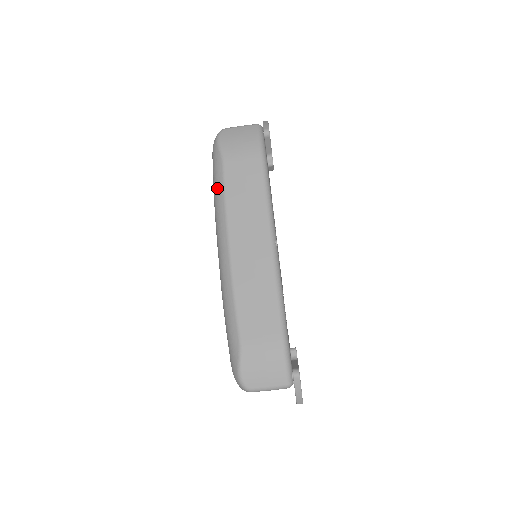
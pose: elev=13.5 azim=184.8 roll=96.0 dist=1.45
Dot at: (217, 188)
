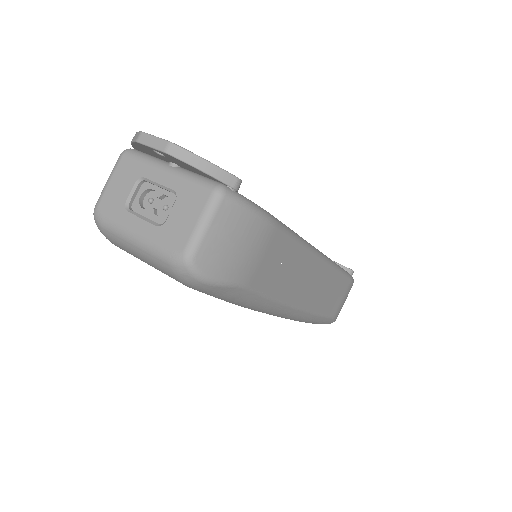
Dot at: (250, 304)
